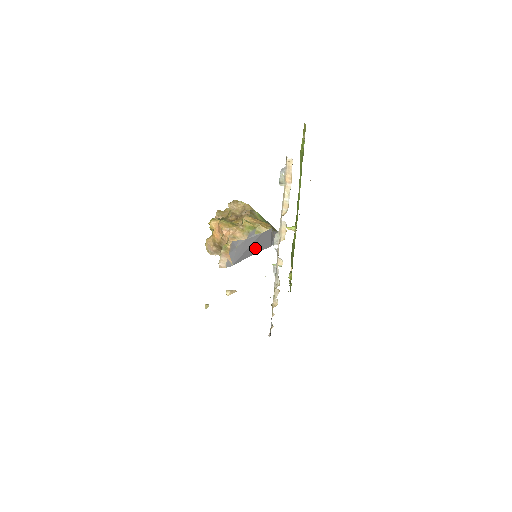
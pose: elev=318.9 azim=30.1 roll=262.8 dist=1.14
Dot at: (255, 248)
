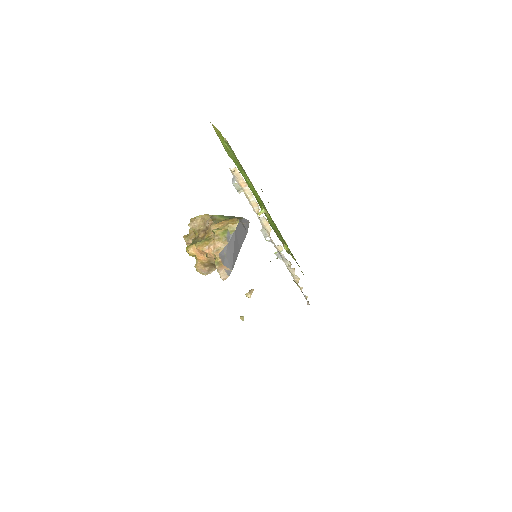
Dot at: (238, 244)
